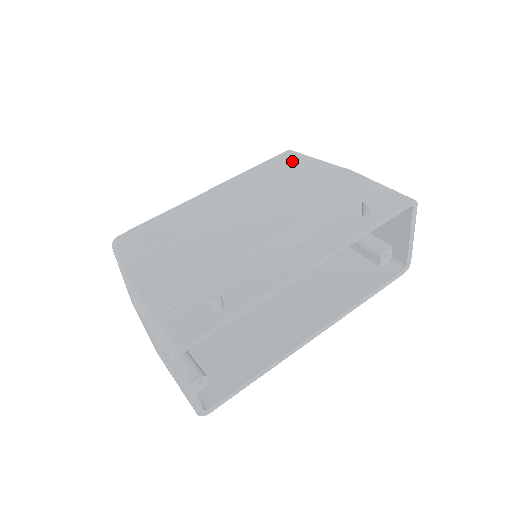
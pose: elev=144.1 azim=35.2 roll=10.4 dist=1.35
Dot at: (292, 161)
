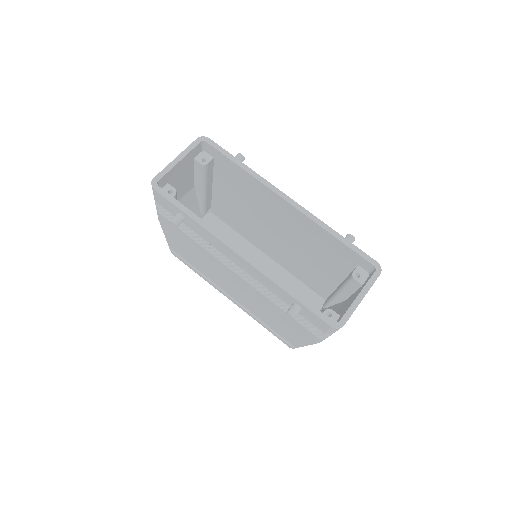
Dot at: occluded
